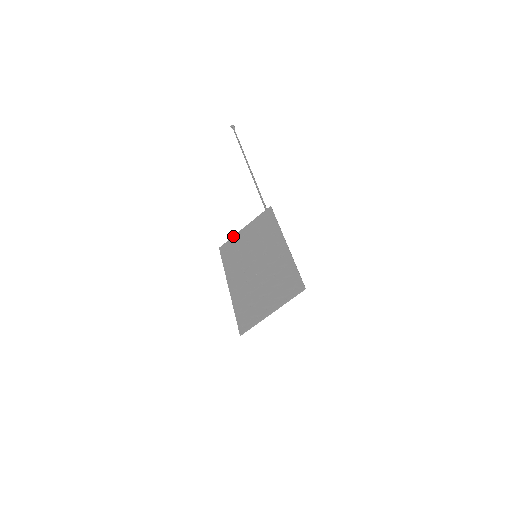
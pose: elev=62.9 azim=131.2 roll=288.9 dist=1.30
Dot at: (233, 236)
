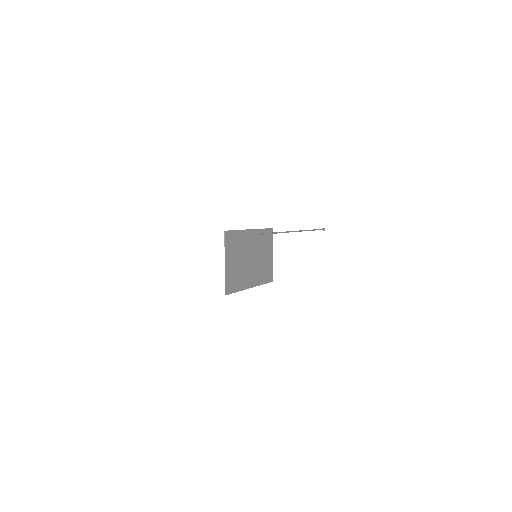
Dot at: (272, 266)
